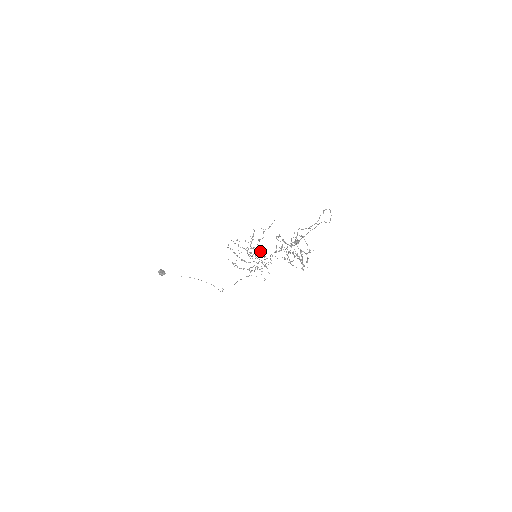
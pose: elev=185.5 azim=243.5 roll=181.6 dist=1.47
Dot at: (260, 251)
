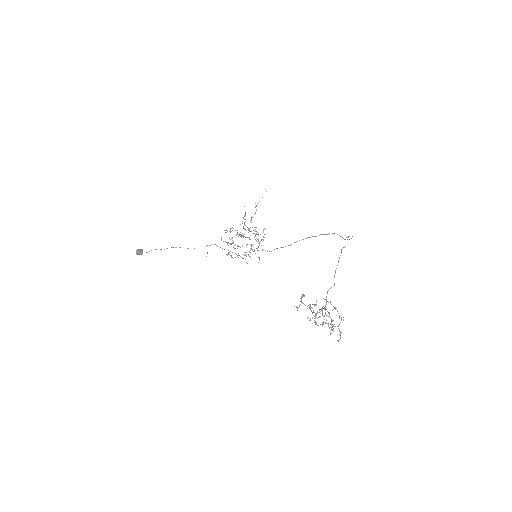
Dot at: occluded
